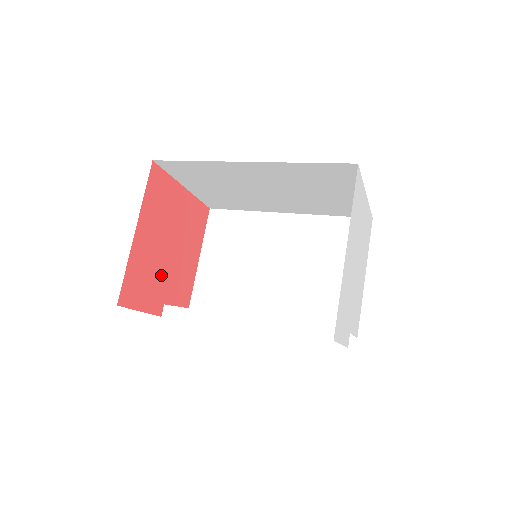
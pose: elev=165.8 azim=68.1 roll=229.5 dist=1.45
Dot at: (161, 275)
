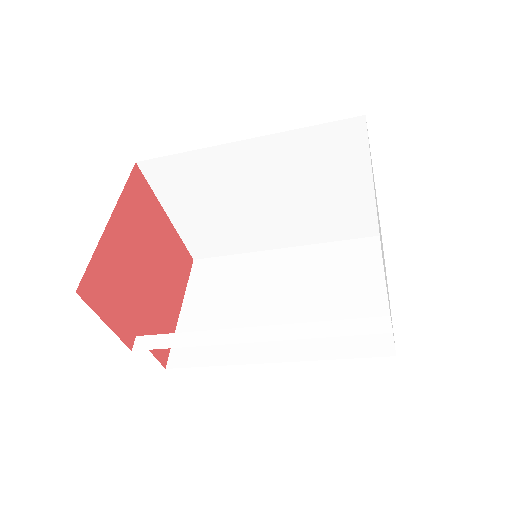
Dot at: (135, 295)
